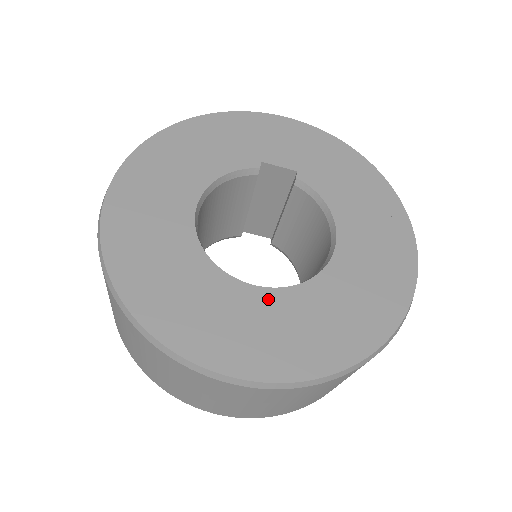
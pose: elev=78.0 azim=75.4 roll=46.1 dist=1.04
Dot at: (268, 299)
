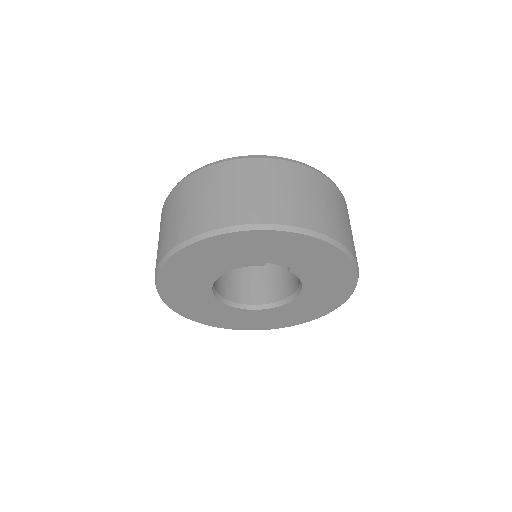
Dot at: (246, 313)
